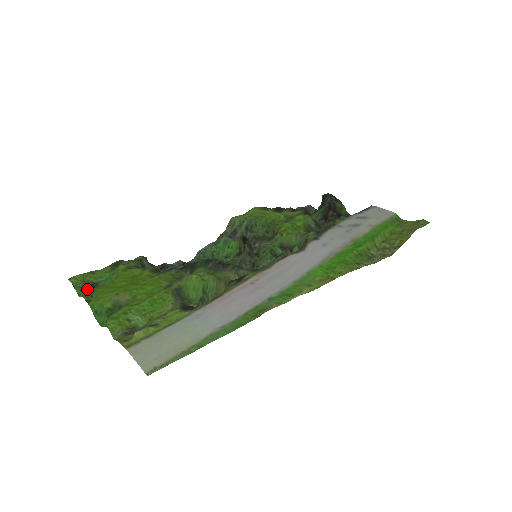
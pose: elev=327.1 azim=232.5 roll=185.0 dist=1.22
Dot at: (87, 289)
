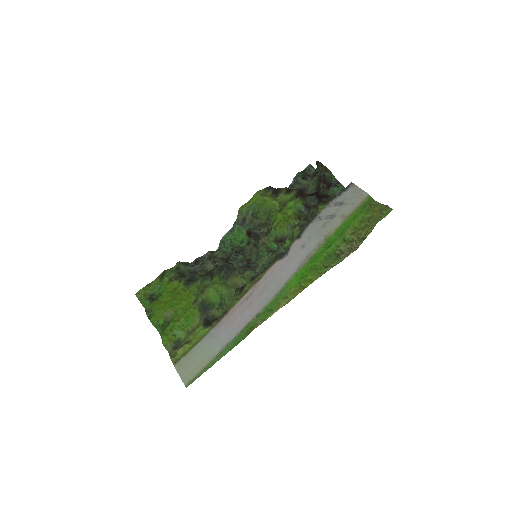
Dot at: (148, 303)
